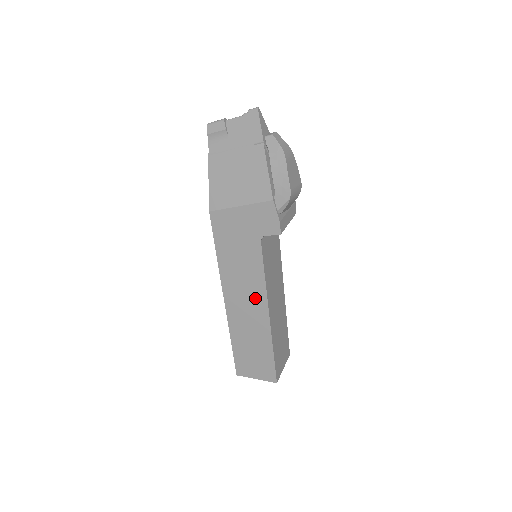
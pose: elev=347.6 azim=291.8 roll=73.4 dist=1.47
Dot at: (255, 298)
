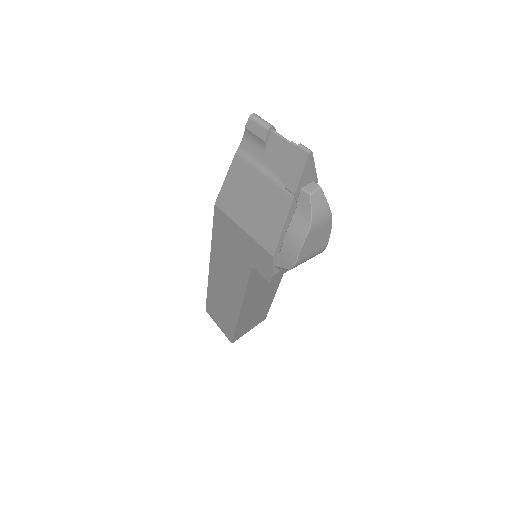
Dot at: (233, 292)
